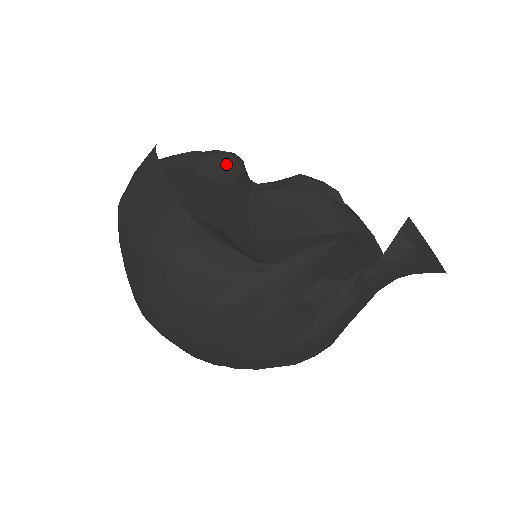
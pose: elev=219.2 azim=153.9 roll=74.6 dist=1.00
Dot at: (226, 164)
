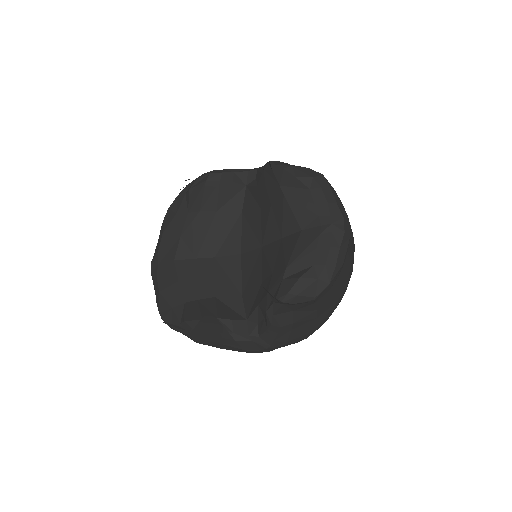
Dot at: (204, 192)
